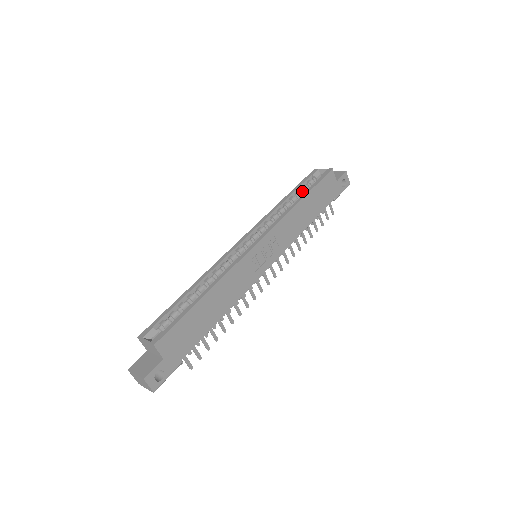
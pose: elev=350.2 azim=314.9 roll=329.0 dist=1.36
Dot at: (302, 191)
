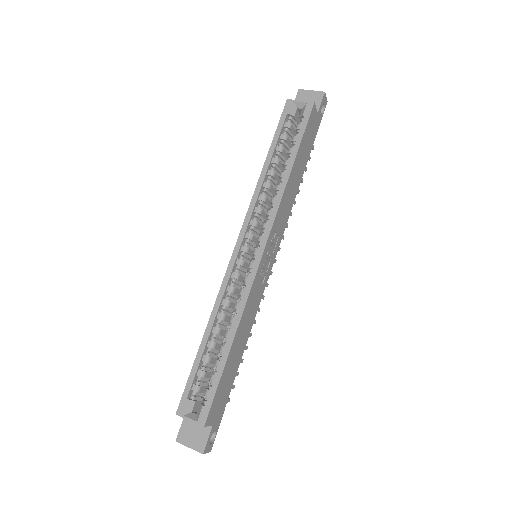
Dot at: (282, 143)
